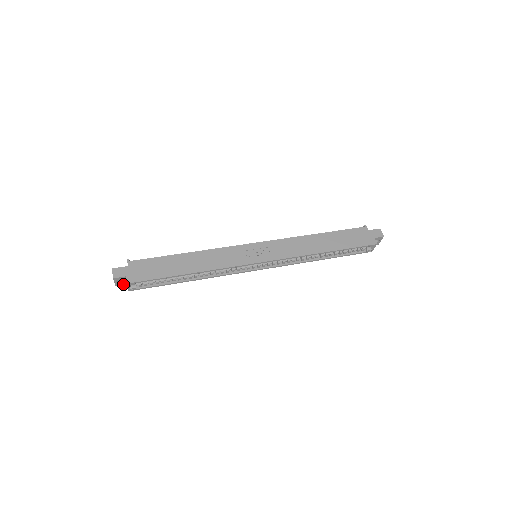
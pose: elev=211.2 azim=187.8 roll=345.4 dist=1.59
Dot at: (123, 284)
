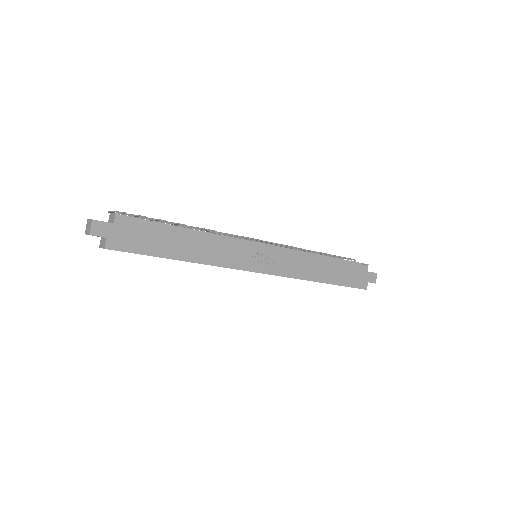
Dot at: occluded
